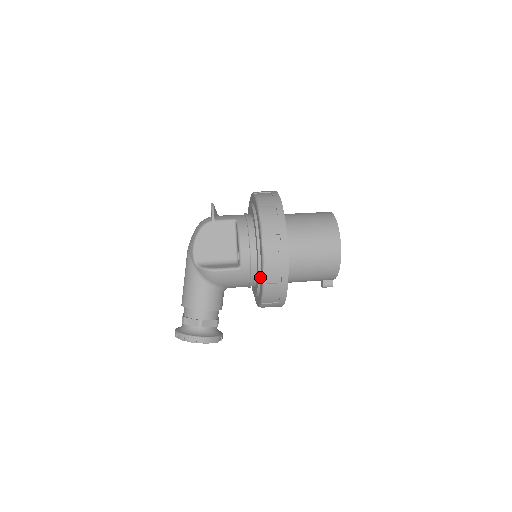
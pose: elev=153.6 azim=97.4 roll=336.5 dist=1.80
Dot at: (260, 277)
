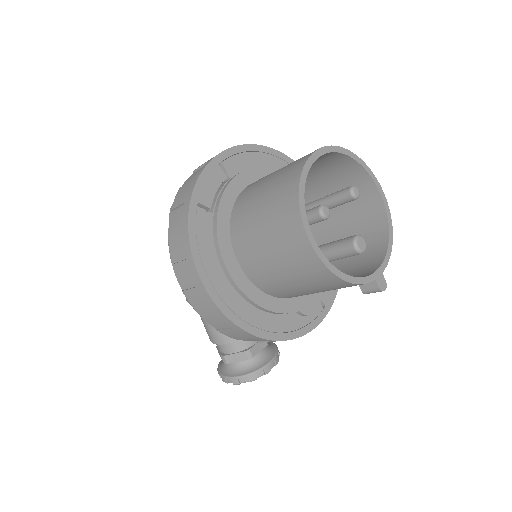
Dot at: occluded
